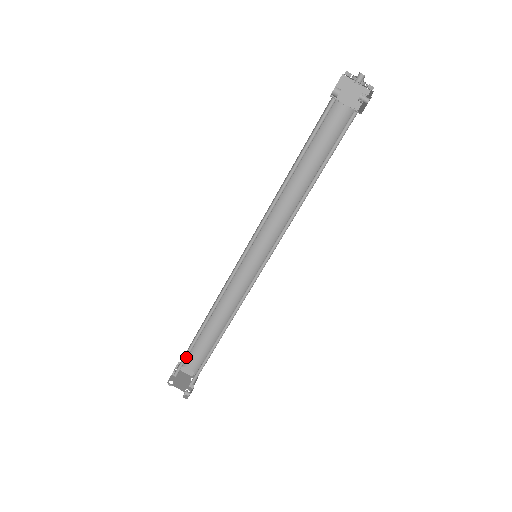
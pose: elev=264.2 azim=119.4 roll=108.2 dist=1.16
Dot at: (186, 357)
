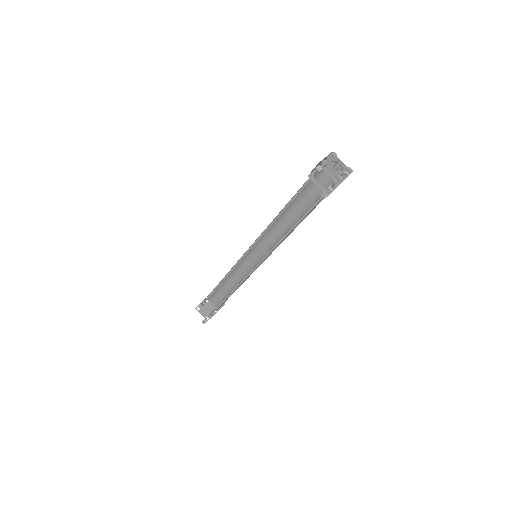
Dot at: (208, 298)
